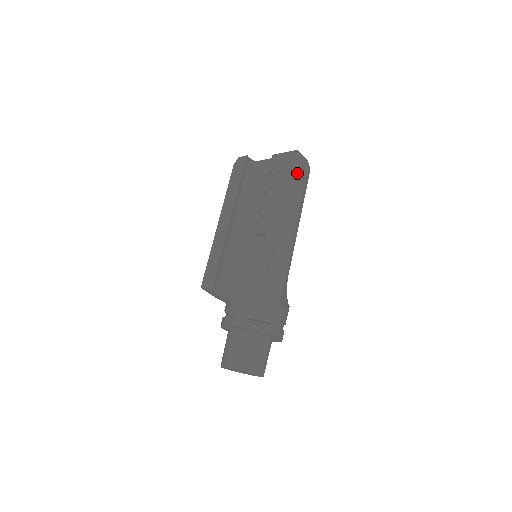
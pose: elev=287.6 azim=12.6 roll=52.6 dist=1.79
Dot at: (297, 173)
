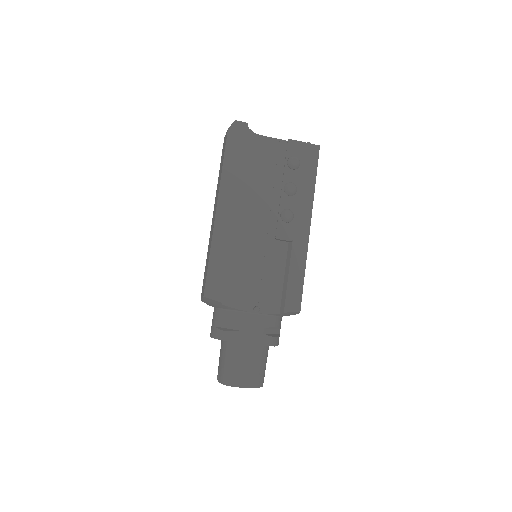
Dot at: occluded
